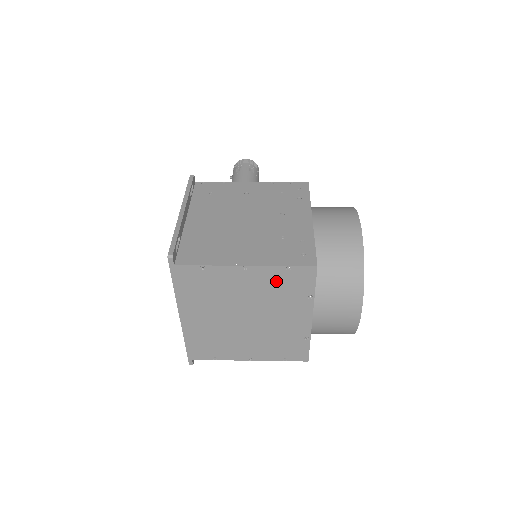
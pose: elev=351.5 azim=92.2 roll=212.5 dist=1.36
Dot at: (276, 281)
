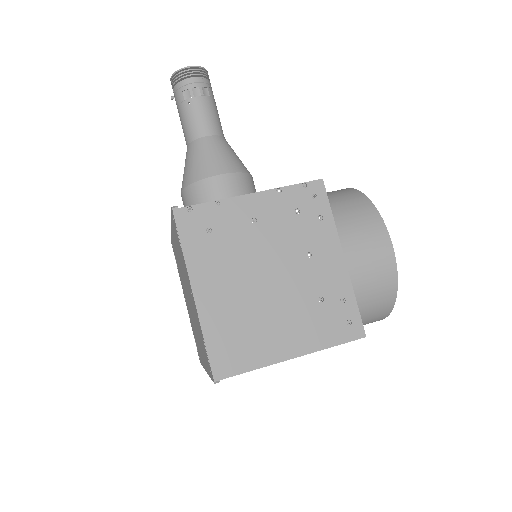
Dot at: occluded
